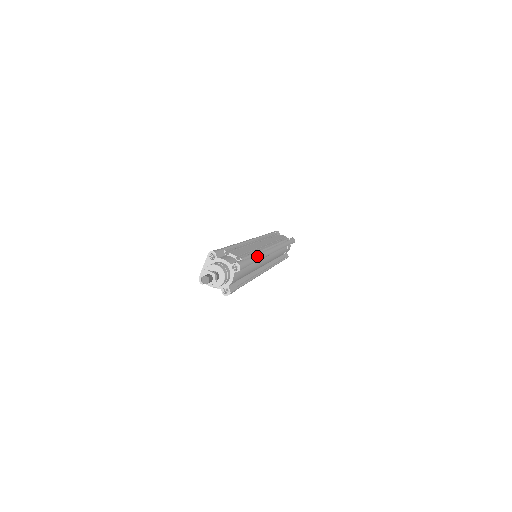
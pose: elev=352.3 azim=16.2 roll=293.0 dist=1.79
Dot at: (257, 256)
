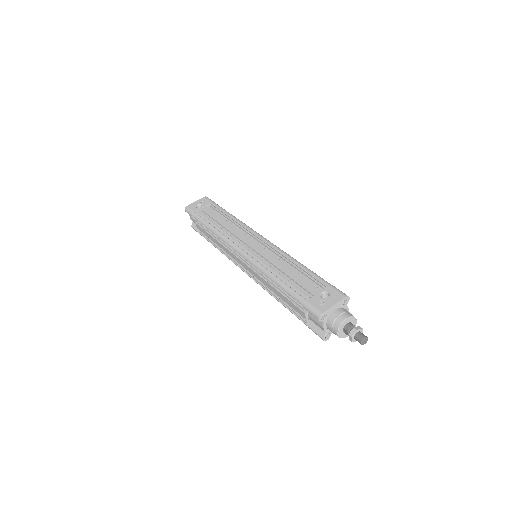
Dot at: occluded
